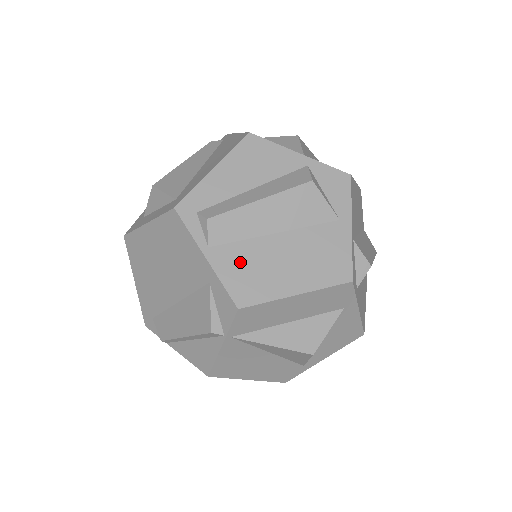
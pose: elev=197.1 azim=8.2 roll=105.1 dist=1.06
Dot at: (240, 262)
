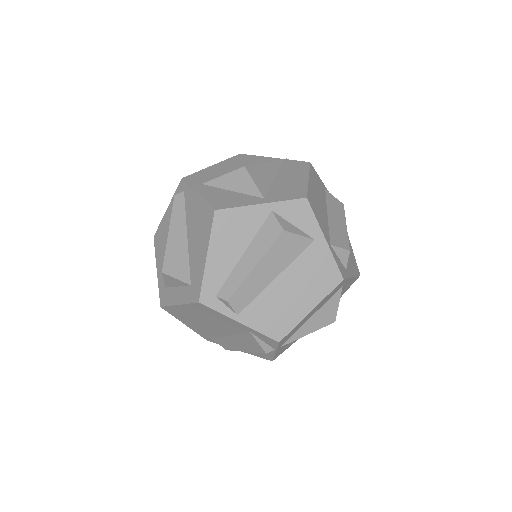
Dot at: (264, 312)
